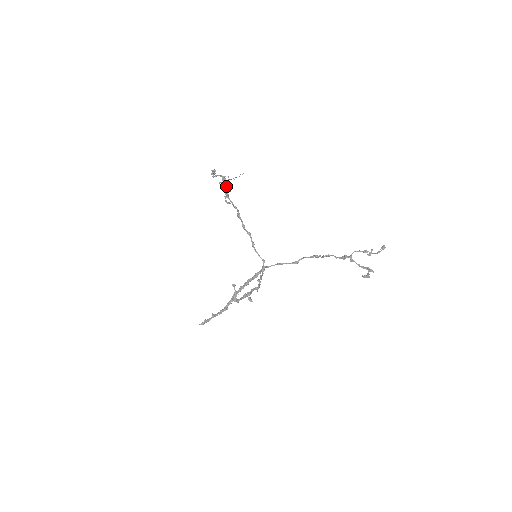
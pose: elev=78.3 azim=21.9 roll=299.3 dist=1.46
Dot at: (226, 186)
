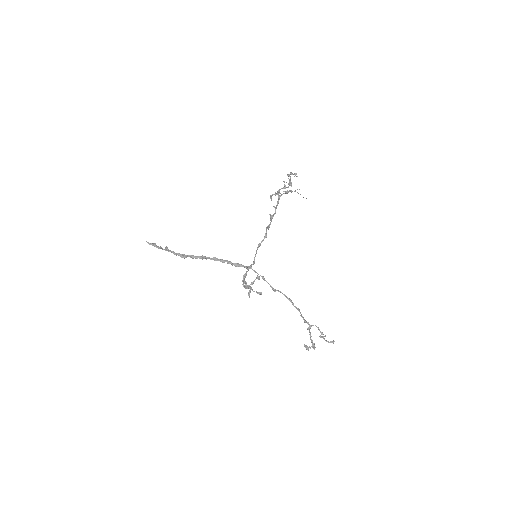
Dot at: (284, 188)
